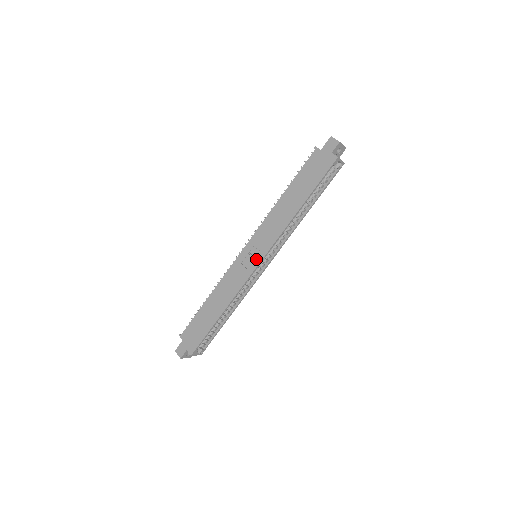
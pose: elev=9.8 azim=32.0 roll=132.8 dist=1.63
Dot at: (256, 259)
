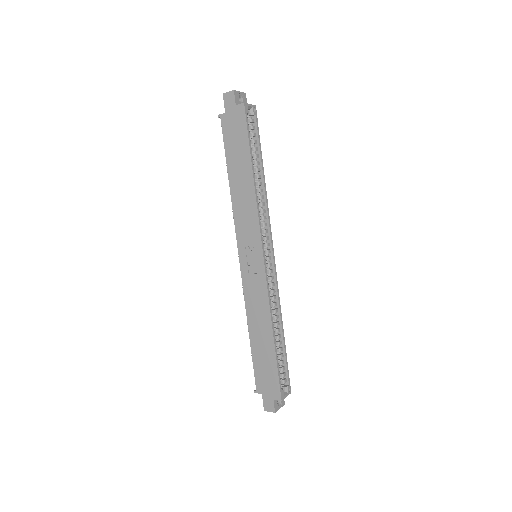
Dot at: (257, 257)
